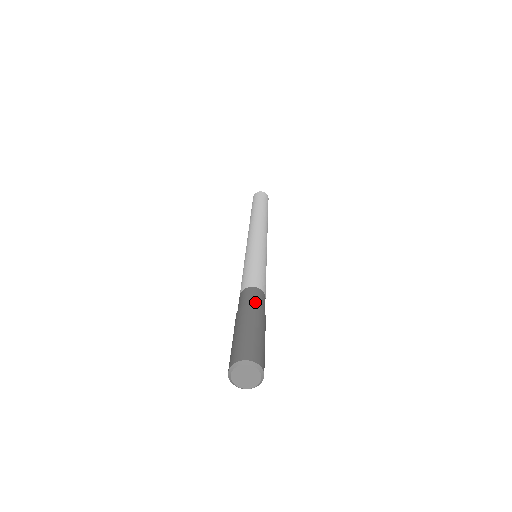
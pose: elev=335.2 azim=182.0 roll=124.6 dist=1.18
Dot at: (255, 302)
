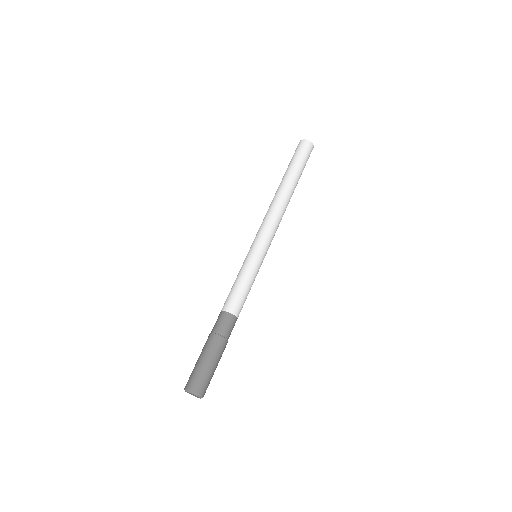
Dot at: (216, 330)
